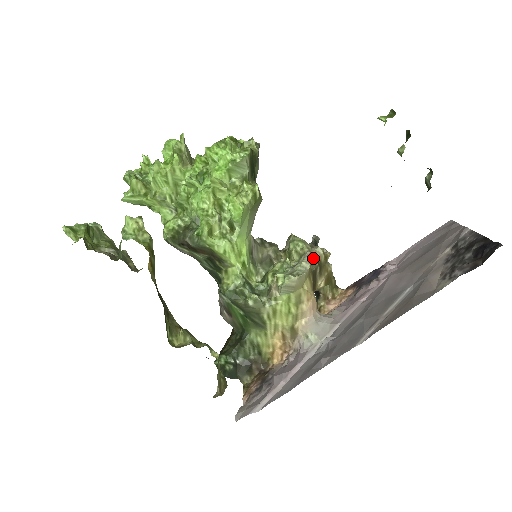
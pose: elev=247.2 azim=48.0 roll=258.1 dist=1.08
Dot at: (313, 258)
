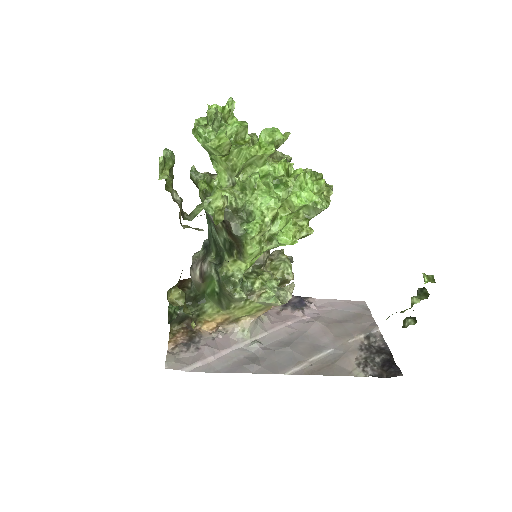
Dot at: occluded
